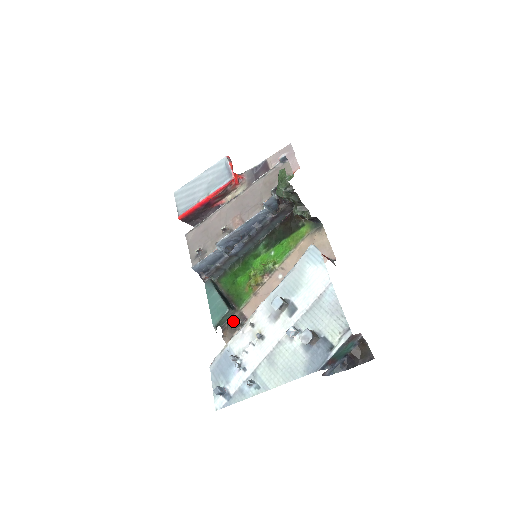
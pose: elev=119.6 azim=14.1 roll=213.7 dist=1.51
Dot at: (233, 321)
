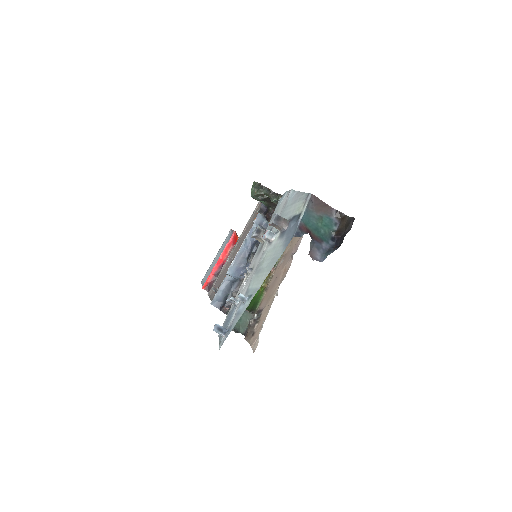
Dot at: (251, 320)
